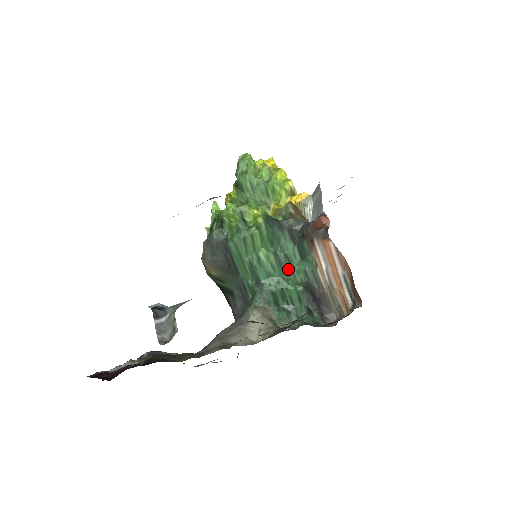
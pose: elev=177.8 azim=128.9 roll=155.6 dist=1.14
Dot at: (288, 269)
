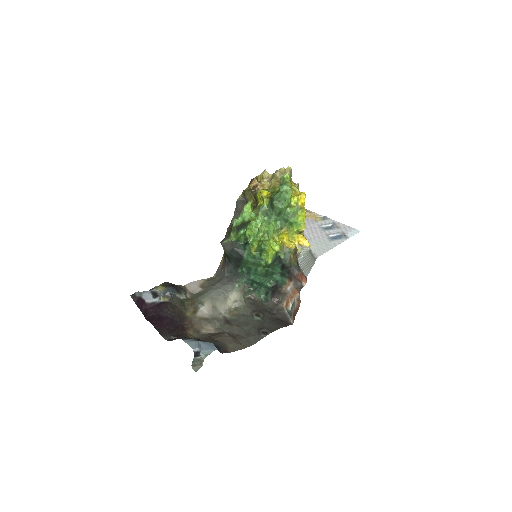
Dot at: (269, 276)
